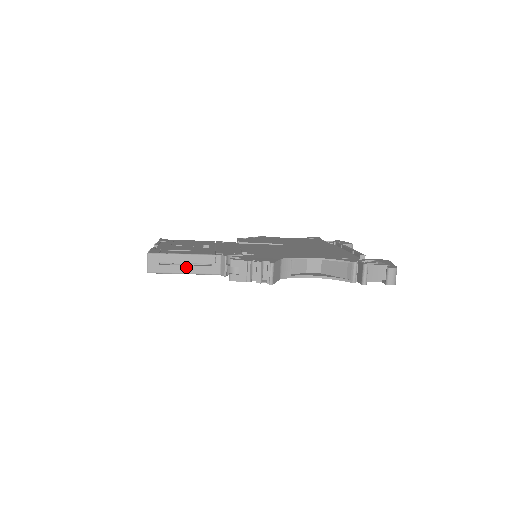
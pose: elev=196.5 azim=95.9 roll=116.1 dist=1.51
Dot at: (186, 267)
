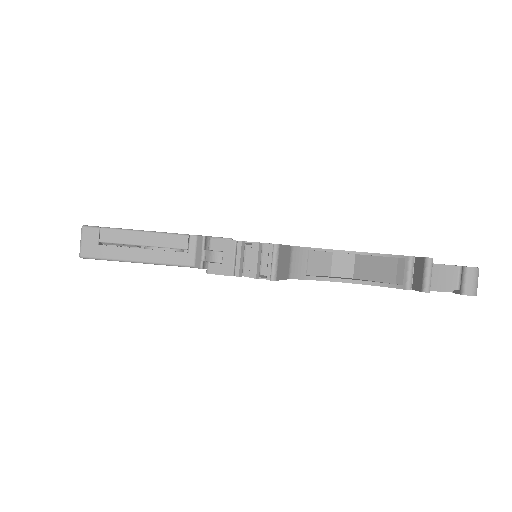
Dot at: (141, 251)
